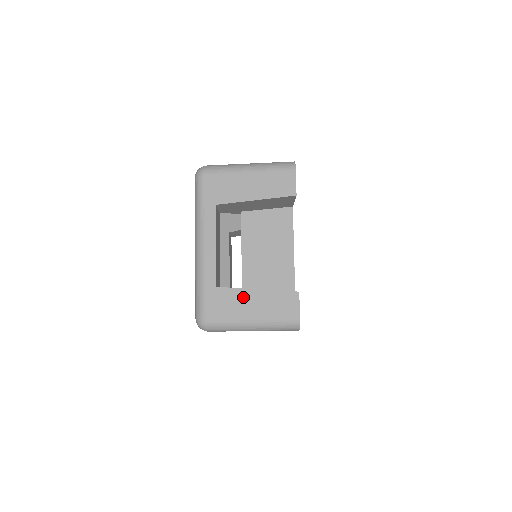
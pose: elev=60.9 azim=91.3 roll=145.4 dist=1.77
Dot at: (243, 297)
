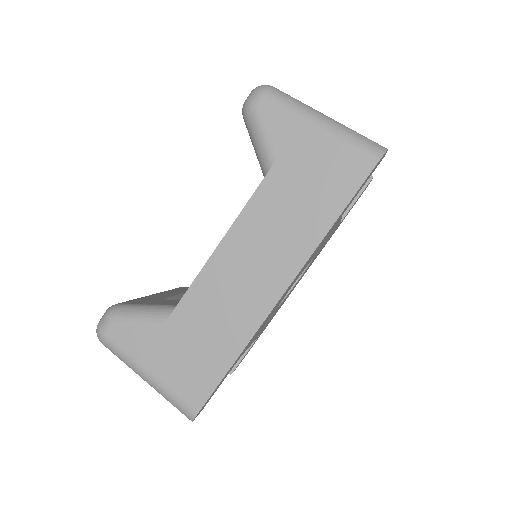
Dot at: occluded
